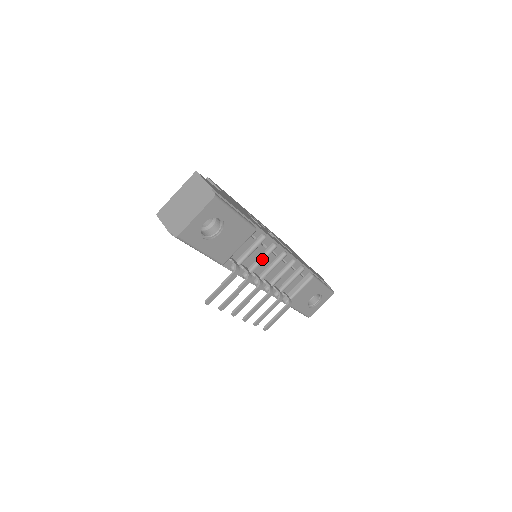
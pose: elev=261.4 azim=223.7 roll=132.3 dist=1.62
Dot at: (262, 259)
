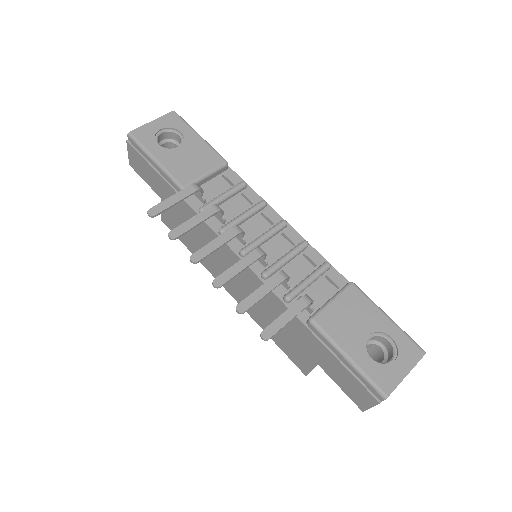
Dot at: (245, 212)
